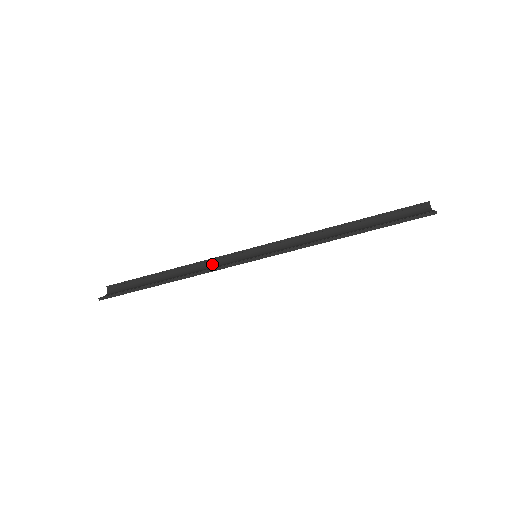
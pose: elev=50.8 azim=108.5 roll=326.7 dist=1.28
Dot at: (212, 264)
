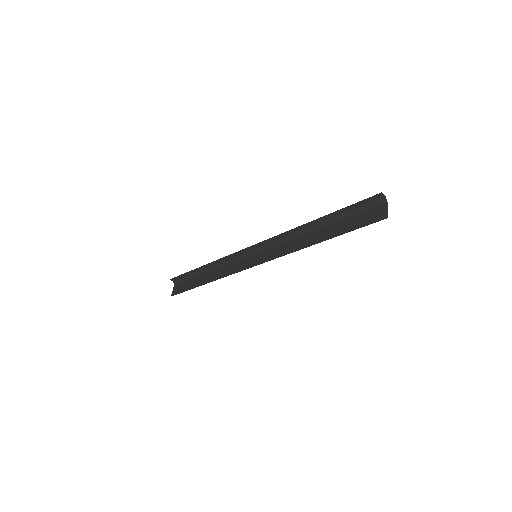
Dot at: (229, 260)
